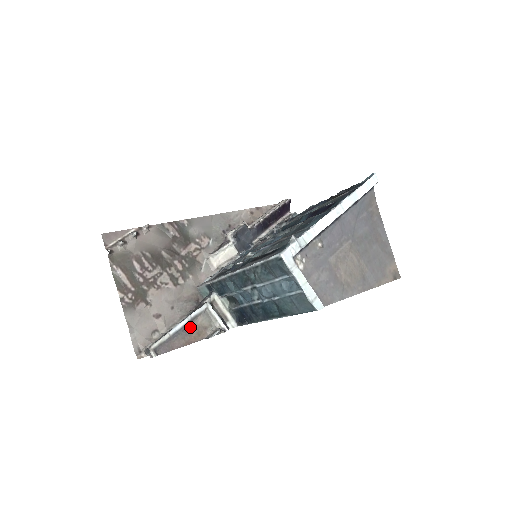
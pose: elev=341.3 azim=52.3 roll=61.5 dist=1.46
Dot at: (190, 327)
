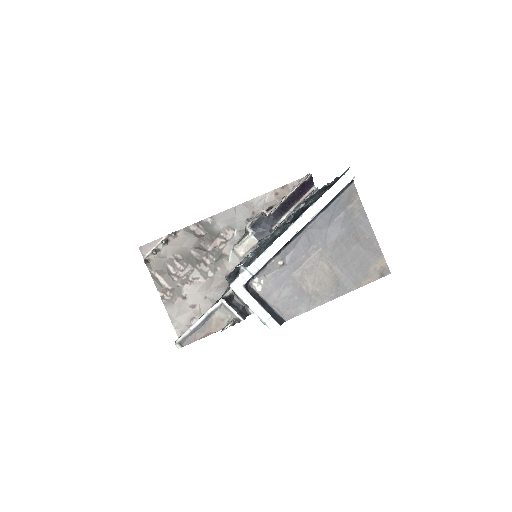
Dot at: (209, 321)
